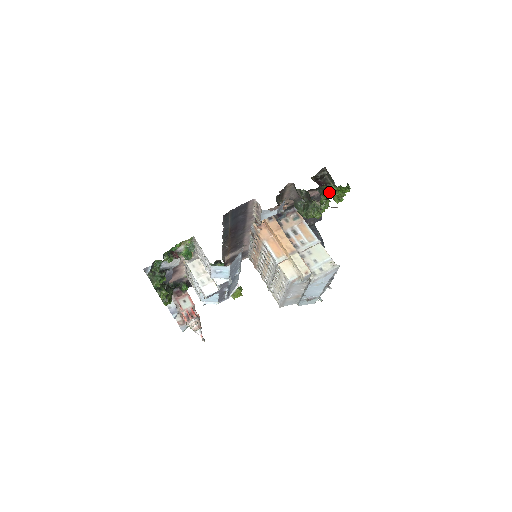
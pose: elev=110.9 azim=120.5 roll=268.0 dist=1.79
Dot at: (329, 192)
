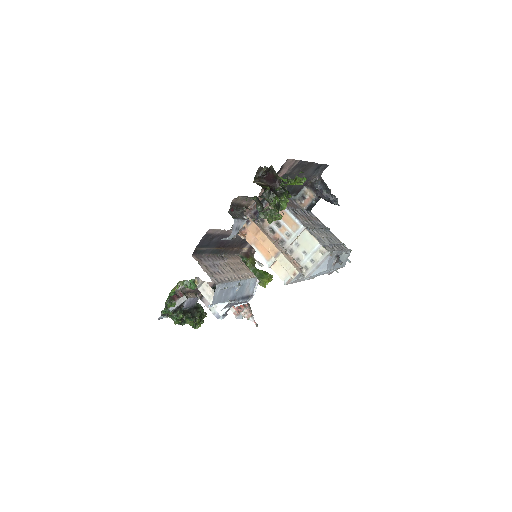
Dot at: occluded
